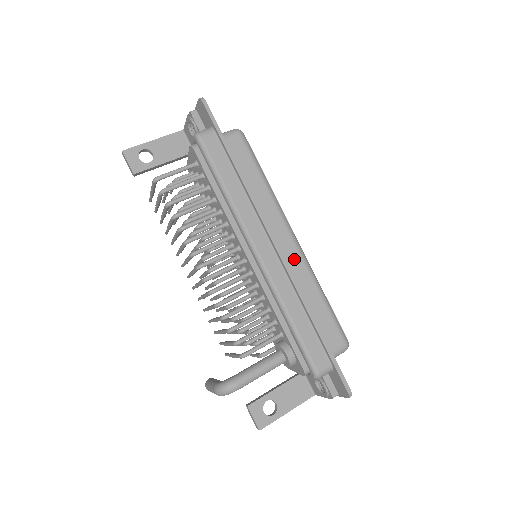
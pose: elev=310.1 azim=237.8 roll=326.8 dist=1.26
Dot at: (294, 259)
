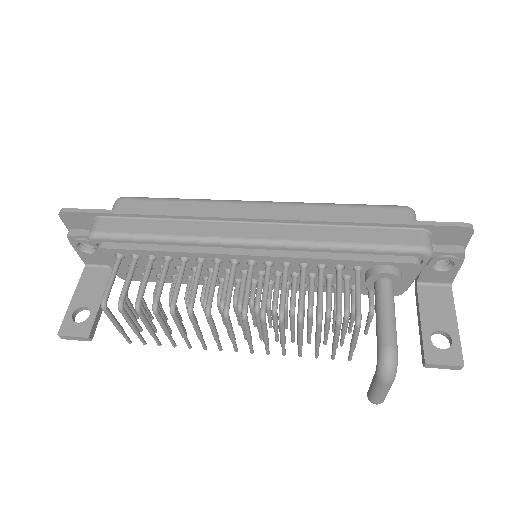
Dot at: (282, 212)
